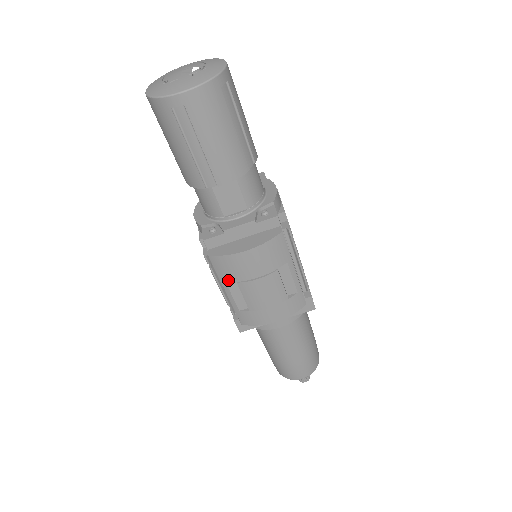
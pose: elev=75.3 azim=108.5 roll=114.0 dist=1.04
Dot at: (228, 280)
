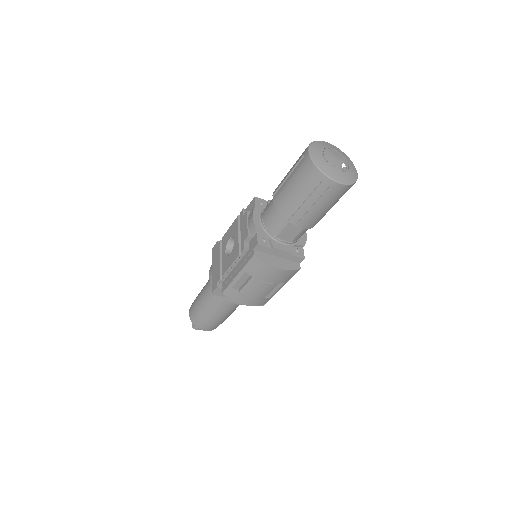
Dot at: (249, 272)
